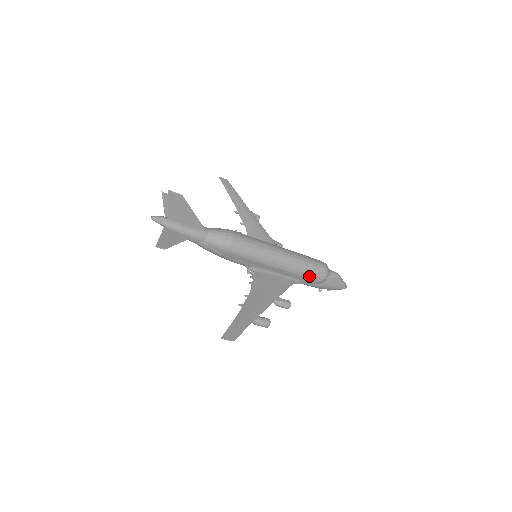
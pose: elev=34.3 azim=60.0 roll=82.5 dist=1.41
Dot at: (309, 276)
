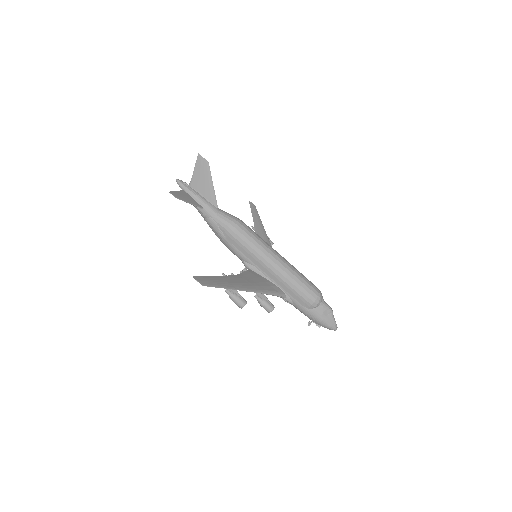
Dot at: (301, 293)
